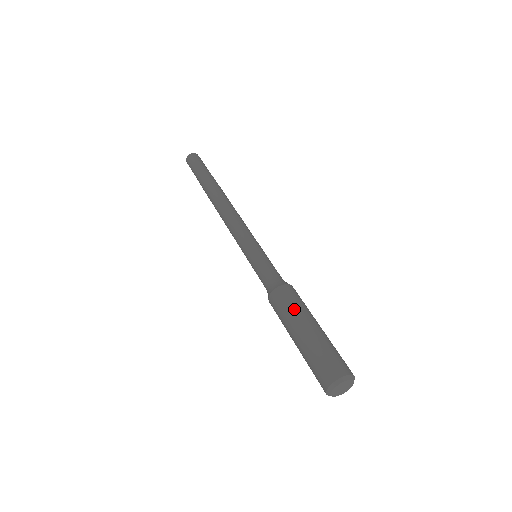
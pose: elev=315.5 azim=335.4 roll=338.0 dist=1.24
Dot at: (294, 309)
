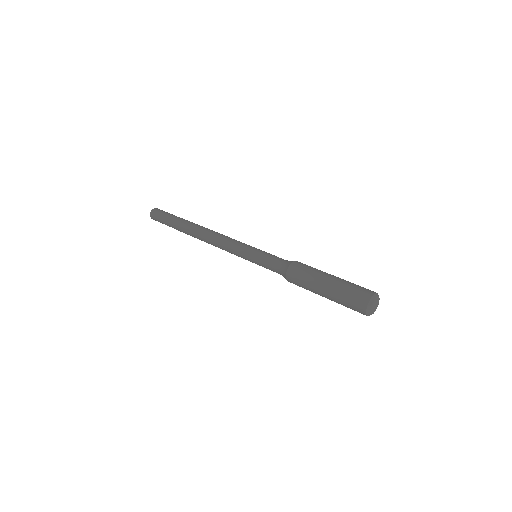
Dot at: (309, 276)
